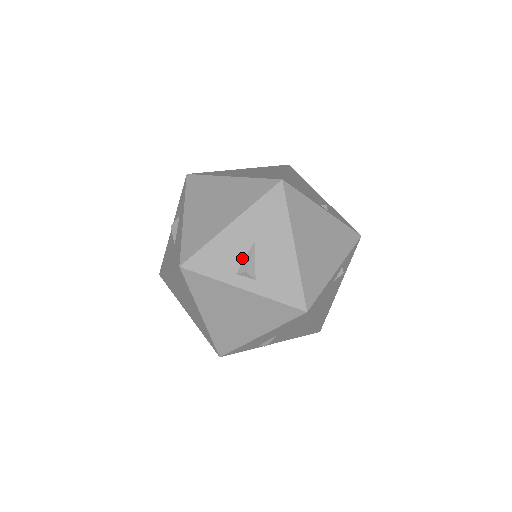
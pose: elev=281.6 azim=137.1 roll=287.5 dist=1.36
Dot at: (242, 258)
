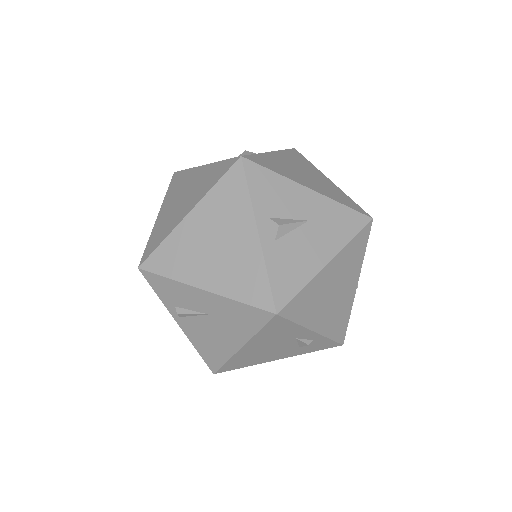
Dot at: (286, 216)
